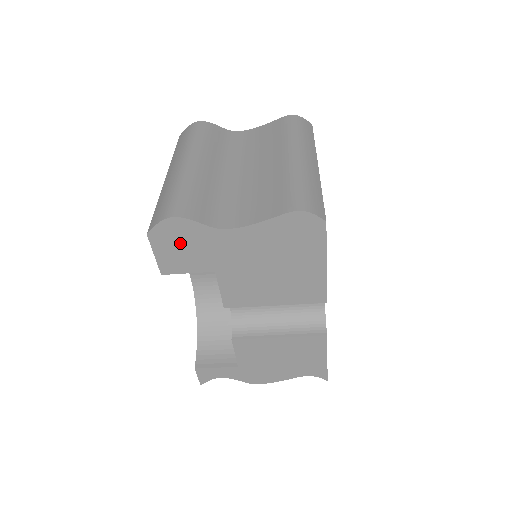
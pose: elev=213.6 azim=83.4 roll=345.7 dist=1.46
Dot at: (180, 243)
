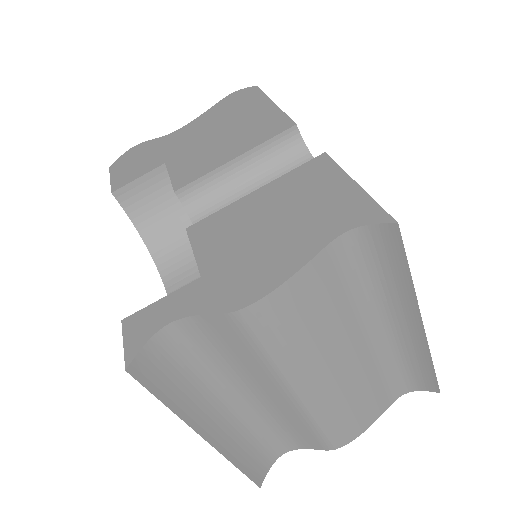
Dot at: (136, 160)
